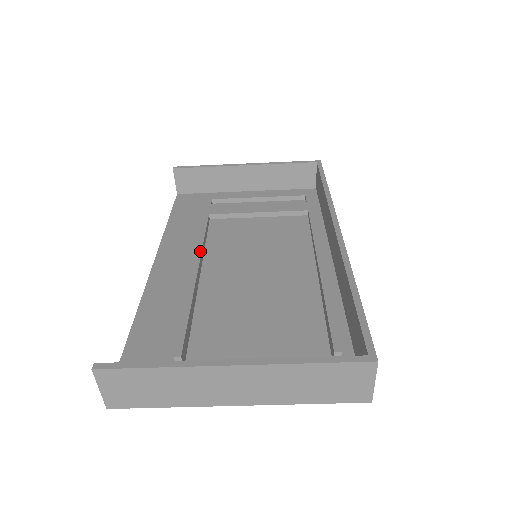
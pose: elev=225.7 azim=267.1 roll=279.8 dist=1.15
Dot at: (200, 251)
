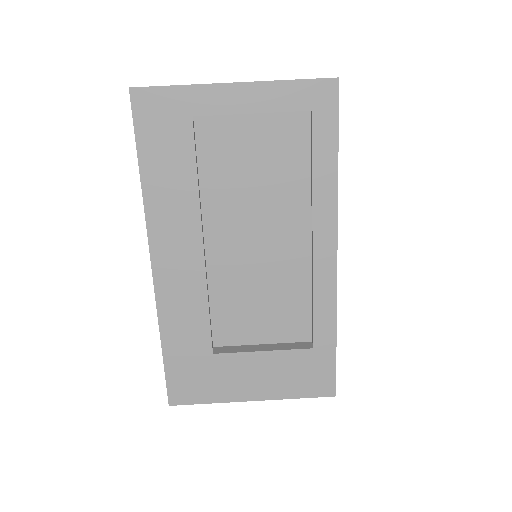
Dot at: occluded
